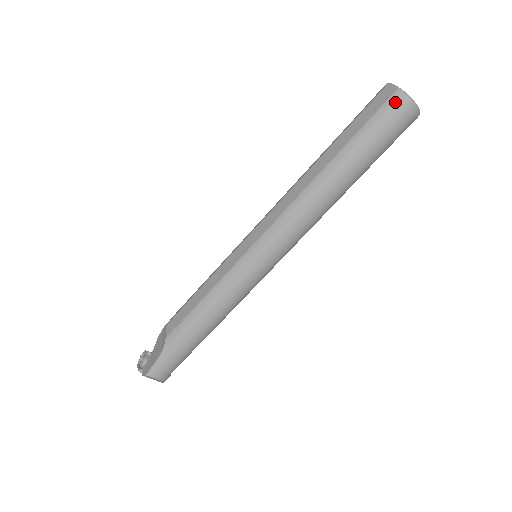
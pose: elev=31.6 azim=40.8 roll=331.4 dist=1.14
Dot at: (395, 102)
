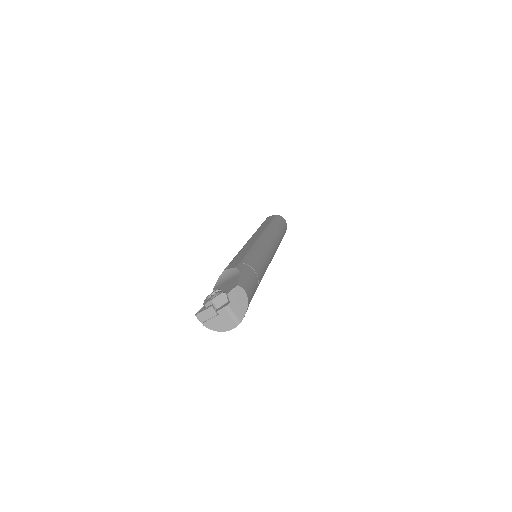
Dot at: (279, 216)
